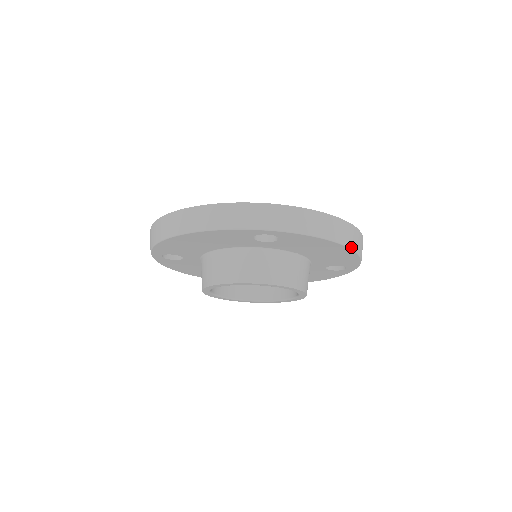
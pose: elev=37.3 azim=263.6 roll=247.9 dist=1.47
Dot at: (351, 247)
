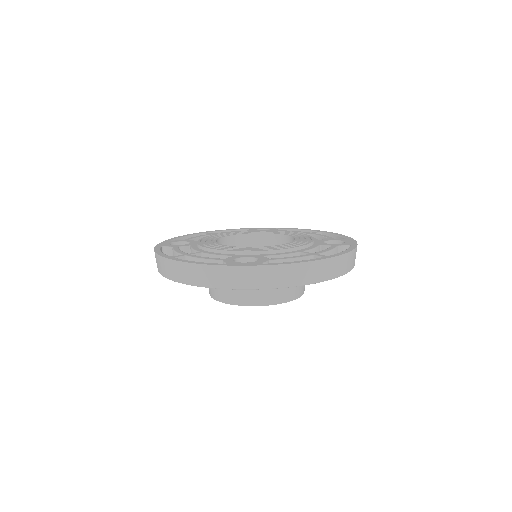
Dot at: (332, 278)
